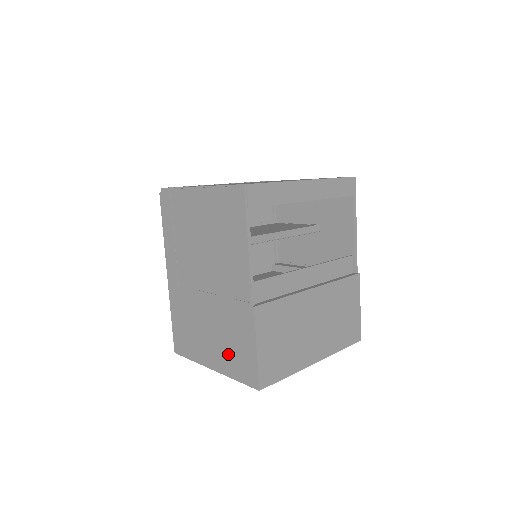
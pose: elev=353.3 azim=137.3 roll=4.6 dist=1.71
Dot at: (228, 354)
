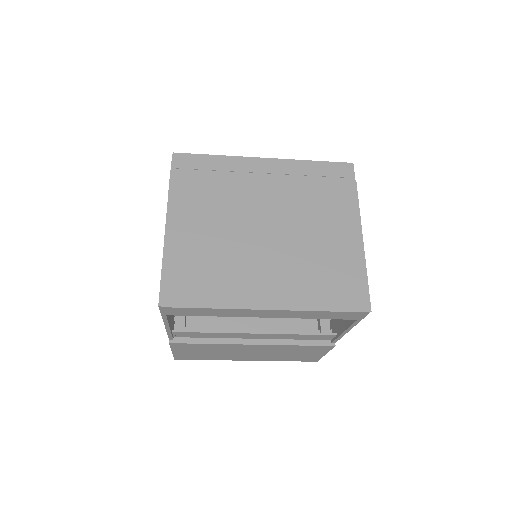
Dot at: occluded
